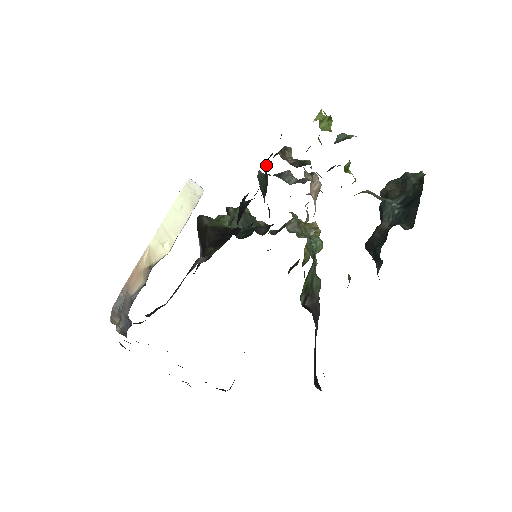
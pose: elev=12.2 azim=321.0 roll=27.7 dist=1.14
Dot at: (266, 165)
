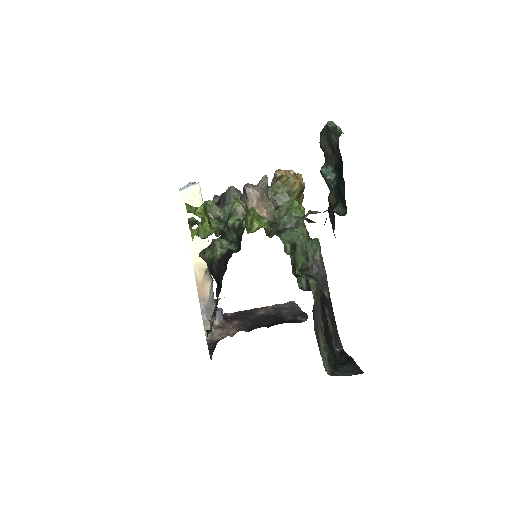
Dot at: occluded
